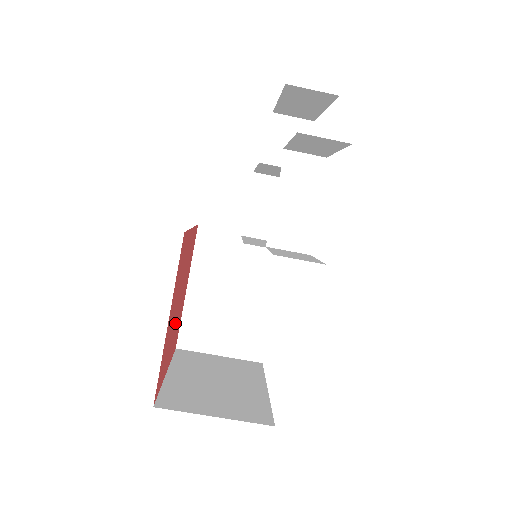
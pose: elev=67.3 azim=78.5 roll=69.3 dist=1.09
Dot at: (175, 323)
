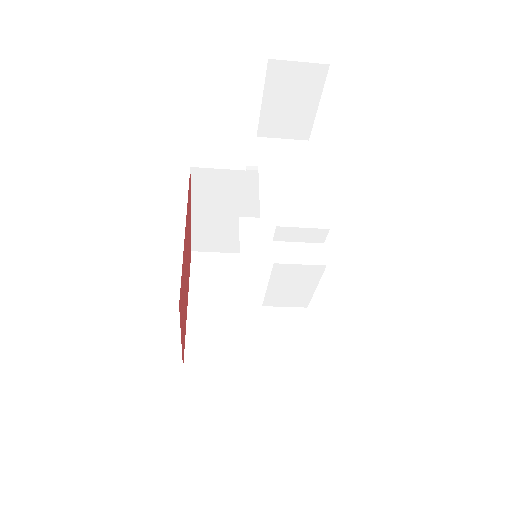
Dot at: occluded
